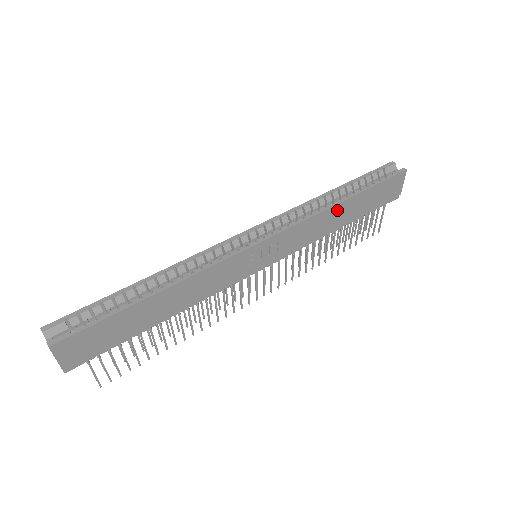
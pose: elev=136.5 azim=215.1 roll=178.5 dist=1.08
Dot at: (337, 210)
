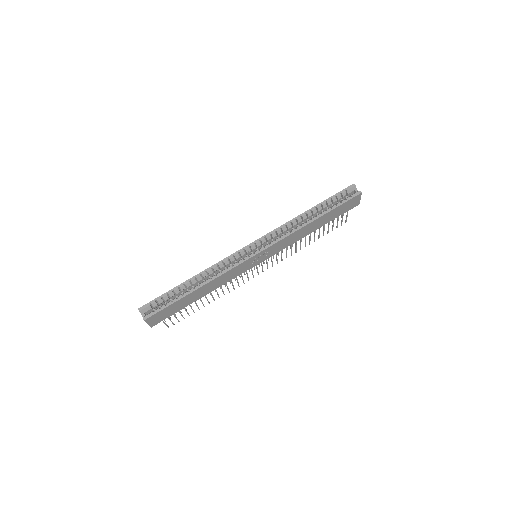
Dot at: (309, 226)
